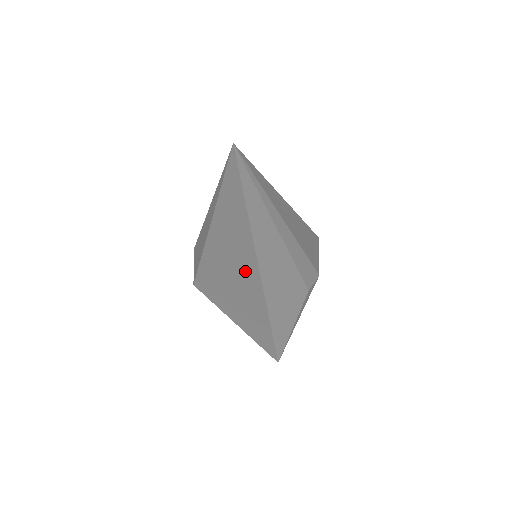
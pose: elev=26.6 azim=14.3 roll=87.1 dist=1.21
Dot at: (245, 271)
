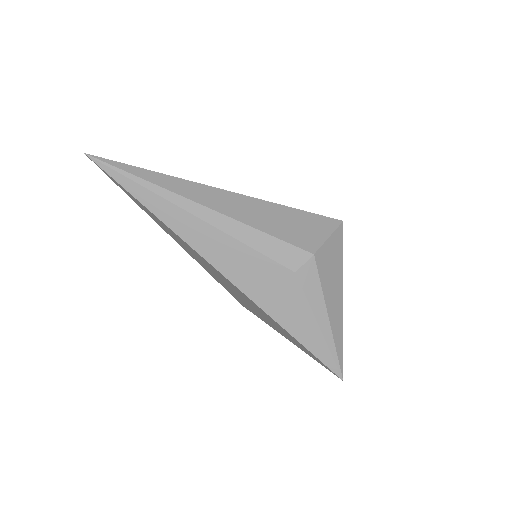
Dot at: (207, 264)
